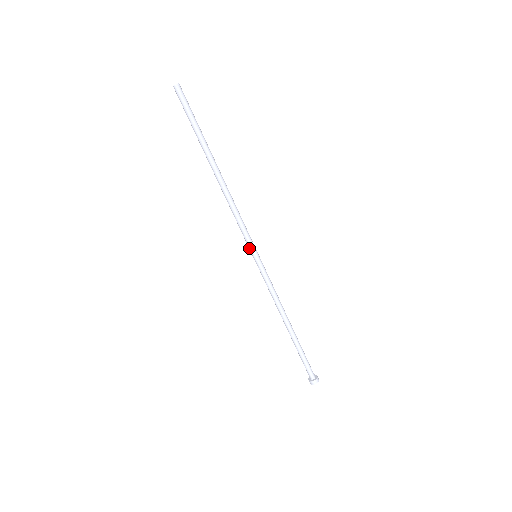
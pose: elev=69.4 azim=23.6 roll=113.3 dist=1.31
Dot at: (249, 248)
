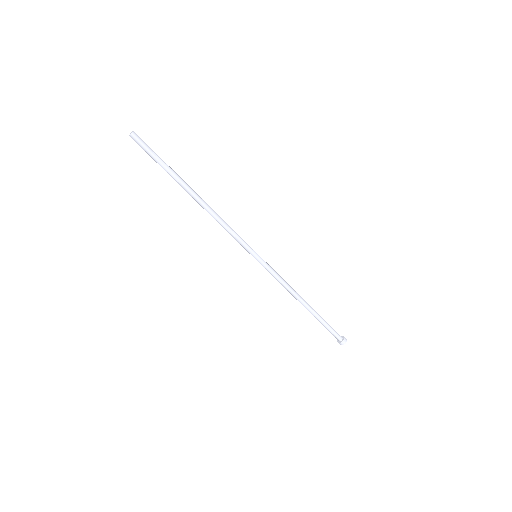
Dot at: (248, 251)
